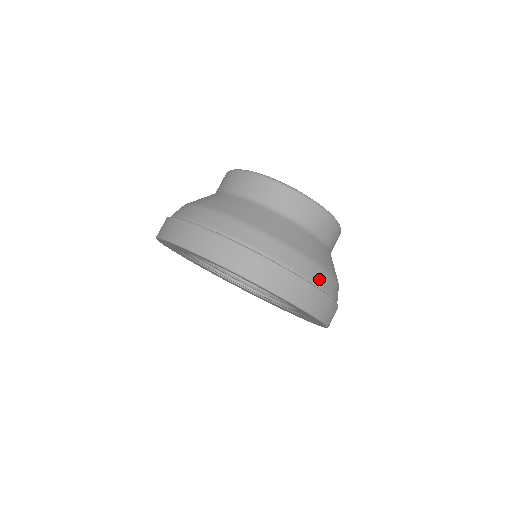
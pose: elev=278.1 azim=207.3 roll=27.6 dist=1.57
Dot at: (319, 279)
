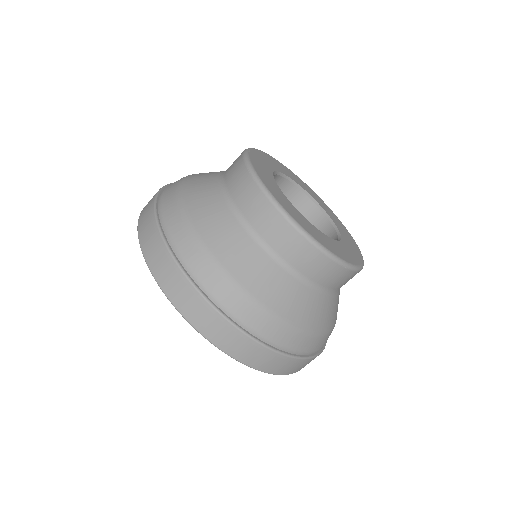
Dot at: (244, 314)
